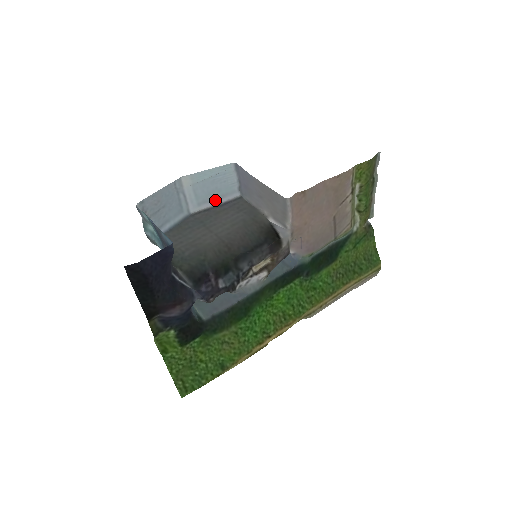
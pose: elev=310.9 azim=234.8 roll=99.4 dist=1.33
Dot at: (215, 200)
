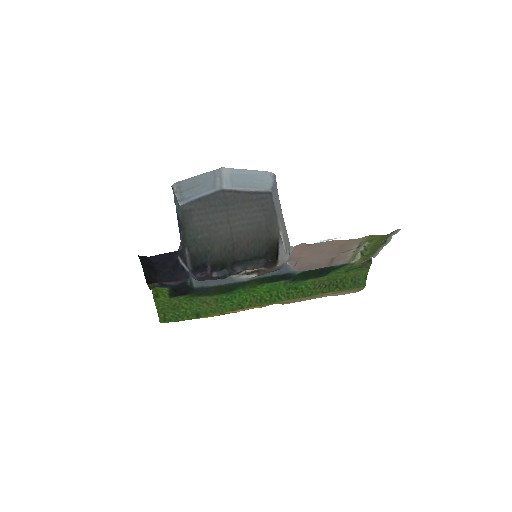
Dot at: (248, 187)
